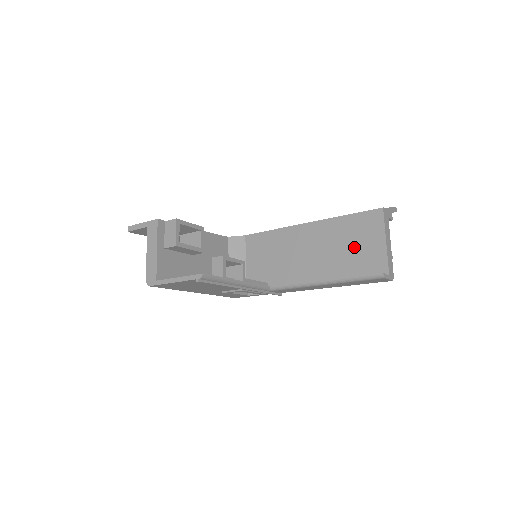
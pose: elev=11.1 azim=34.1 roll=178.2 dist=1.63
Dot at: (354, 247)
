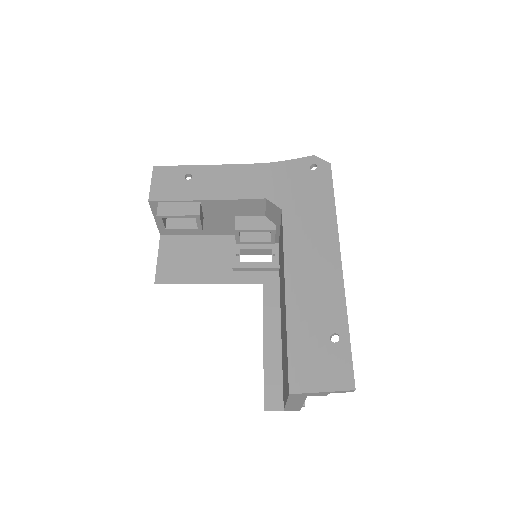
Dot at: (284, 363)
